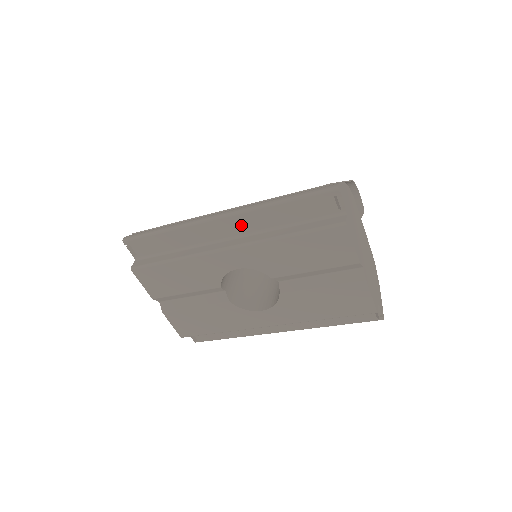
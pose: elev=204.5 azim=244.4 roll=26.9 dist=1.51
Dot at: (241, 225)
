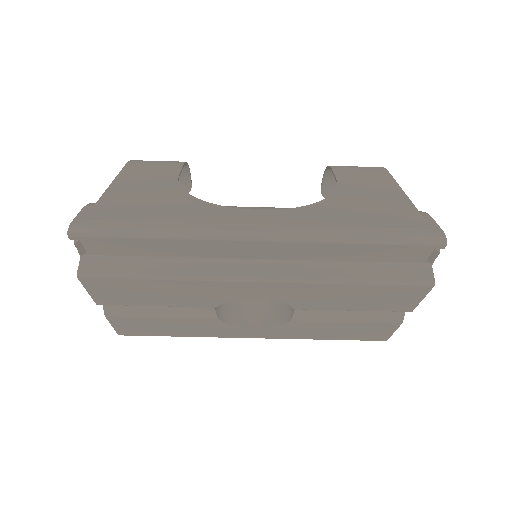
Dot at: (286, 252)
